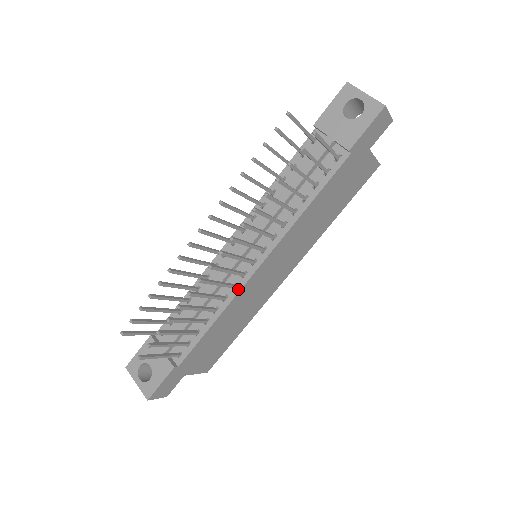
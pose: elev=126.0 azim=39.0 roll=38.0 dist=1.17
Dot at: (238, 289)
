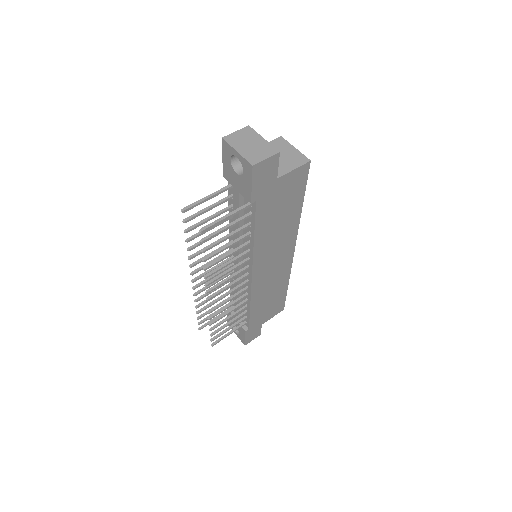
Dot at: (250, 290)
